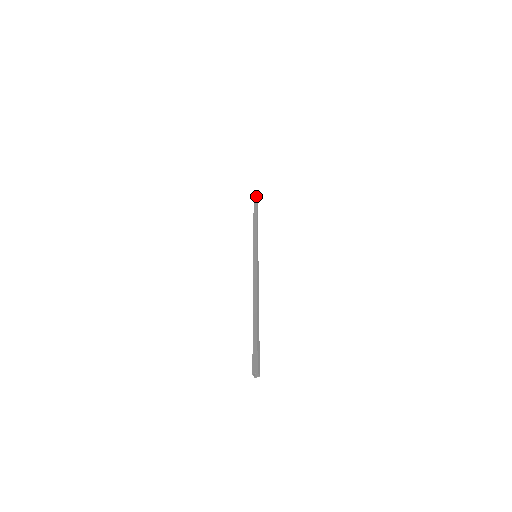
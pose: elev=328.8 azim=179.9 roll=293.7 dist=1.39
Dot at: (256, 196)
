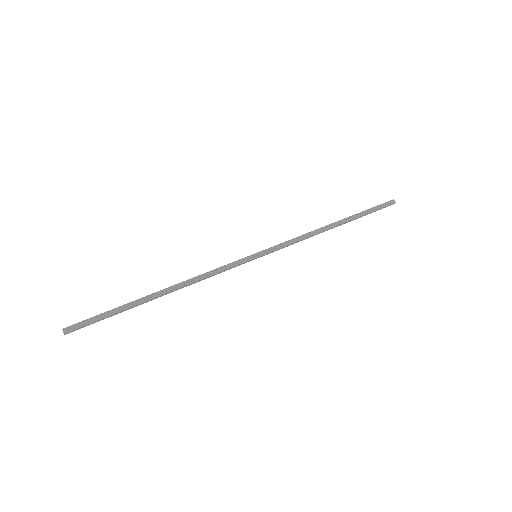
Dot at: (380, 204)
